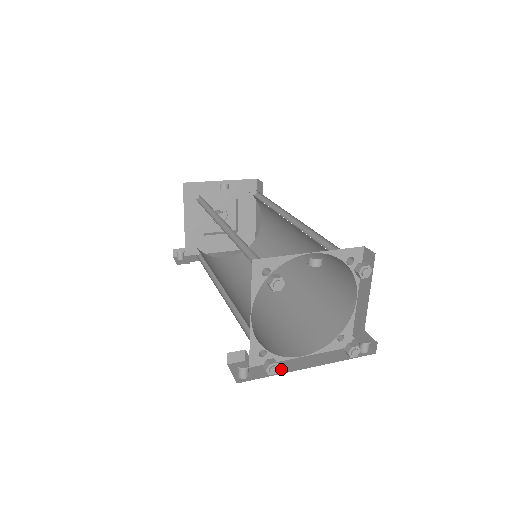
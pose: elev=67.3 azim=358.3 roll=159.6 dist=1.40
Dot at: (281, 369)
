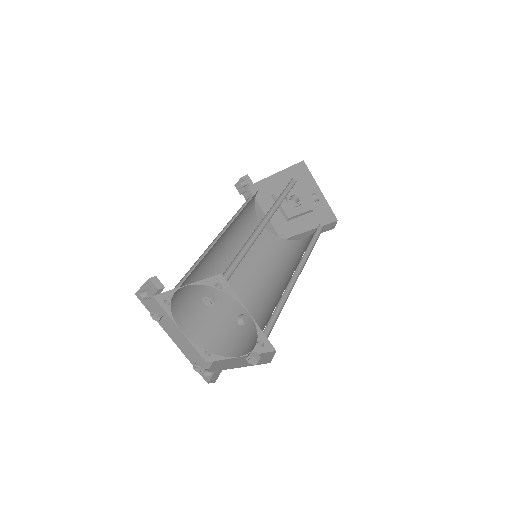
Dot at: (162, 320)
